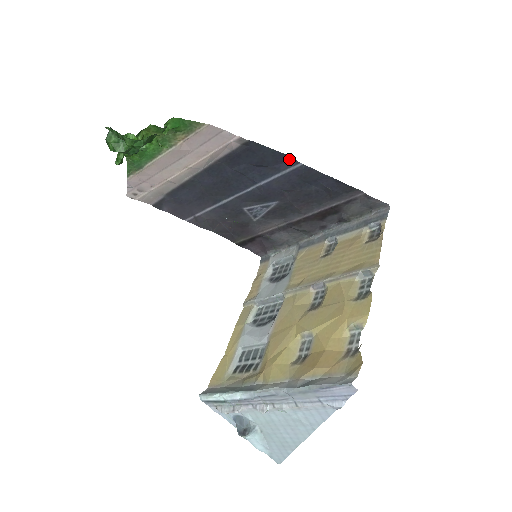
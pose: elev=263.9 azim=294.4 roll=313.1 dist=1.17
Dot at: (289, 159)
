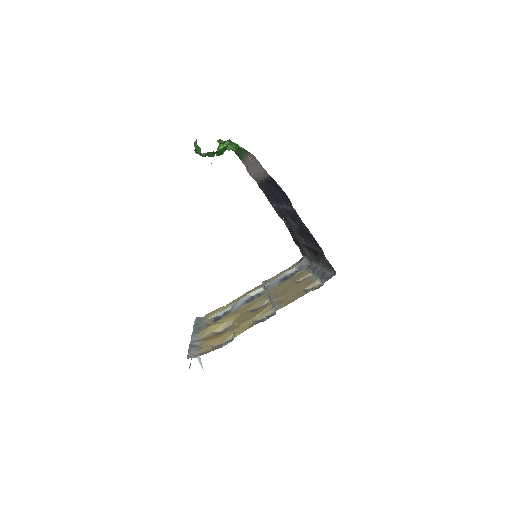
Dot at: (290, 201)
